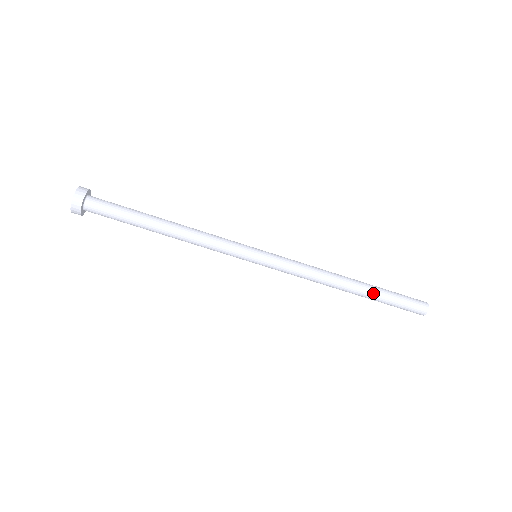
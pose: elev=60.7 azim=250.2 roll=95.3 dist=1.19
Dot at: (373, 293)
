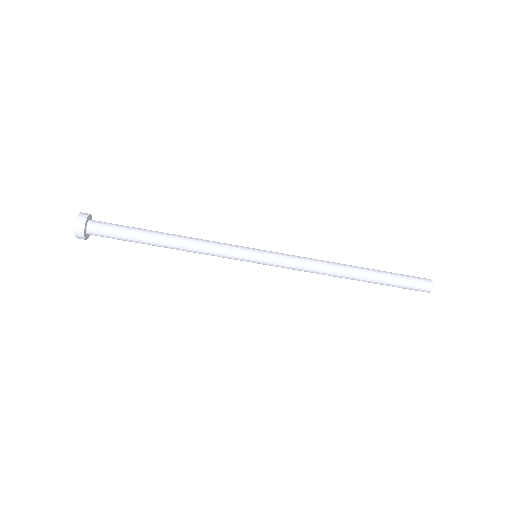
Dot at: (375, 276)
